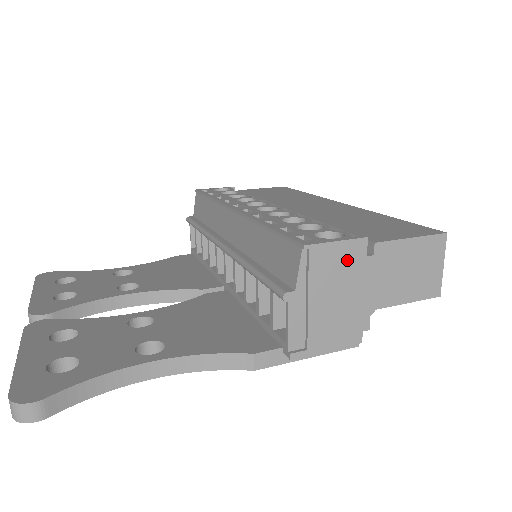
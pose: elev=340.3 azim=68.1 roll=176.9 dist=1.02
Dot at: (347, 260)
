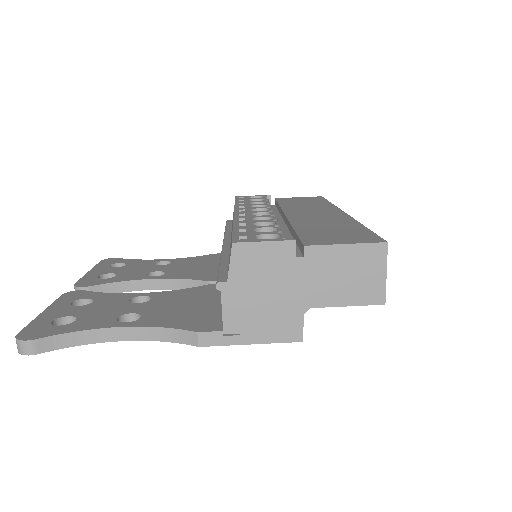
Dot at: (275, 259)
